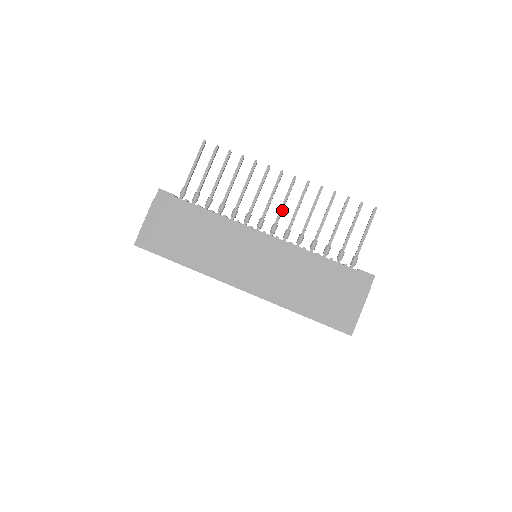
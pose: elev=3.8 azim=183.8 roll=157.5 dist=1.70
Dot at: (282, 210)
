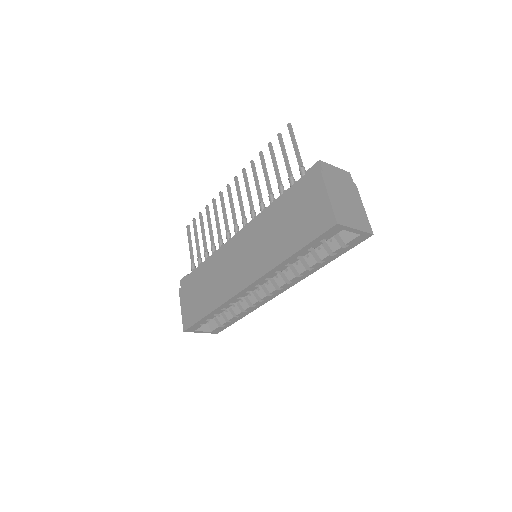
Dot at: (241, 205)
